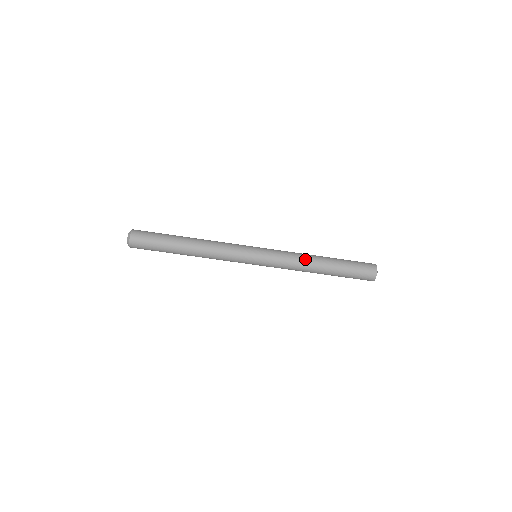
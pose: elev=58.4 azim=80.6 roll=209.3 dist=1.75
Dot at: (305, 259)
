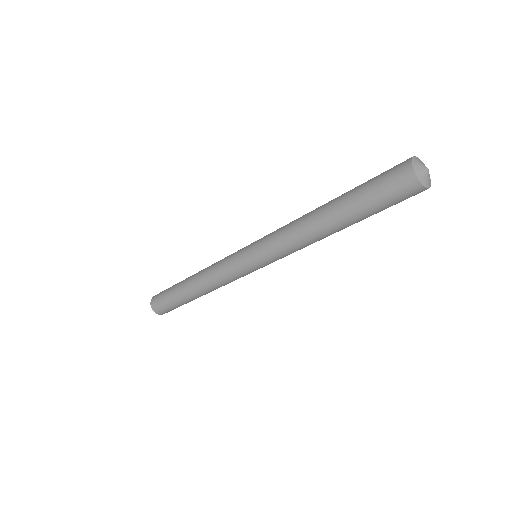
Dot at: (299, 220)
